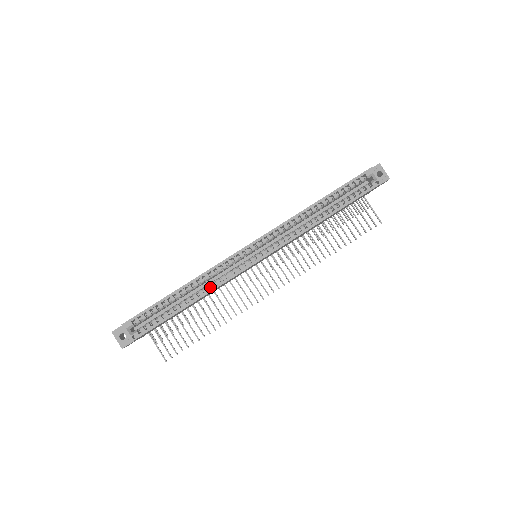
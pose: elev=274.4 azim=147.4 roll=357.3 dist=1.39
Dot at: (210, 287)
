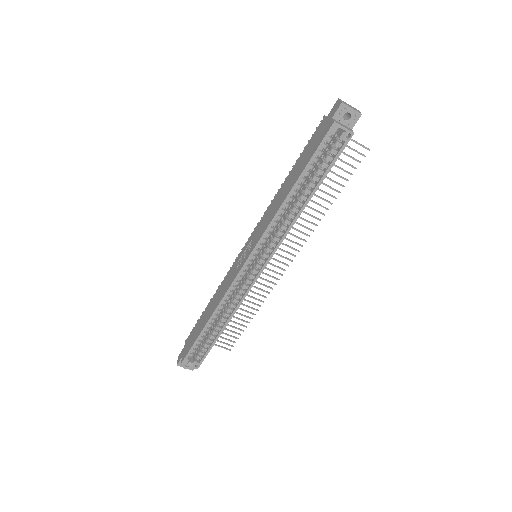
Dot at: (232, 307)
